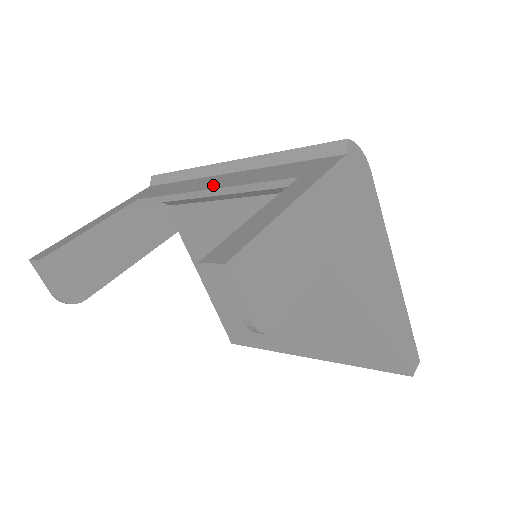
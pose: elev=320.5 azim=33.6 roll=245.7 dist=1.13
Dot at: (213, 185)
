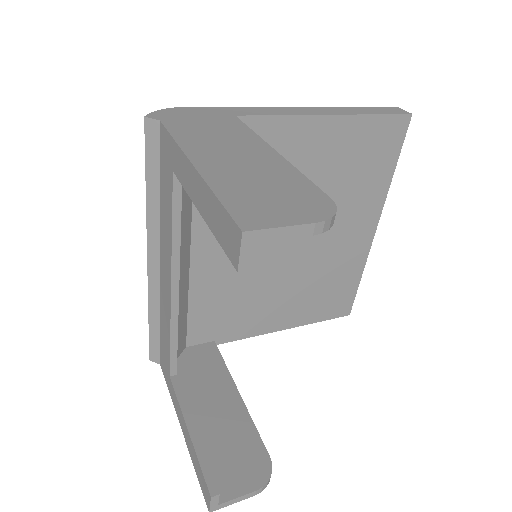
Dot at: (168, 281)
